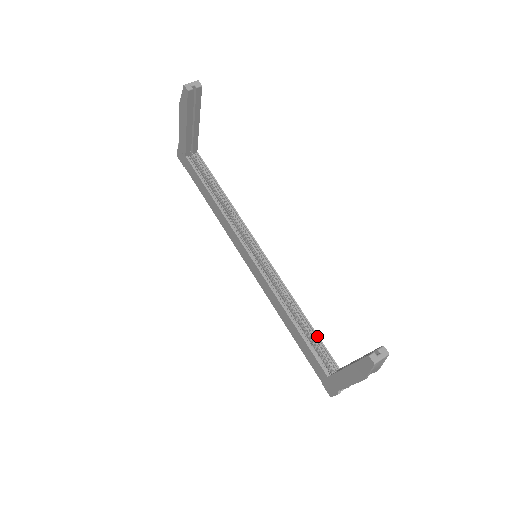
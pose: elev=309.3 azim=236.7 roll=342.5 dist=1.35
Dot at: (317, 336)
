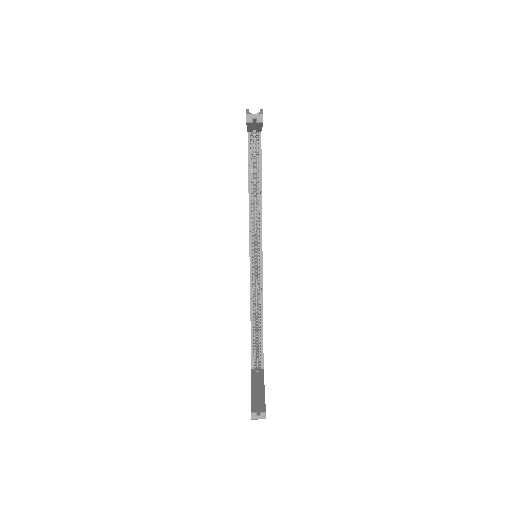
Dot at: (262, 340)
